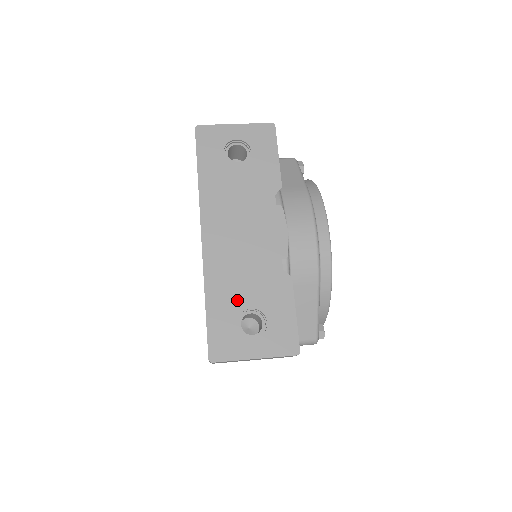
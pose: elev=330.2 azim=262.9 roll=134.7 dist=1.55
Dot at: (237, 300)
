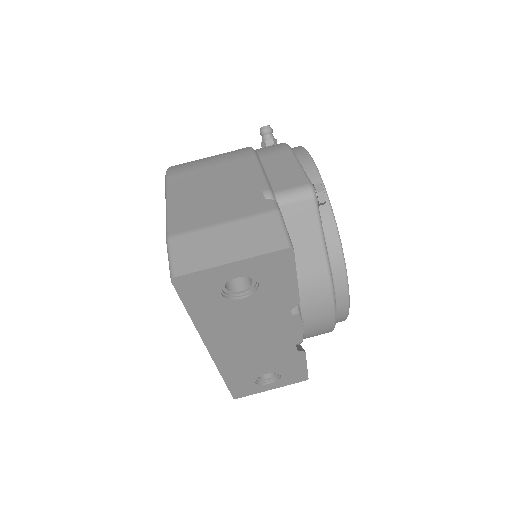
Dot at: (253, 374)
